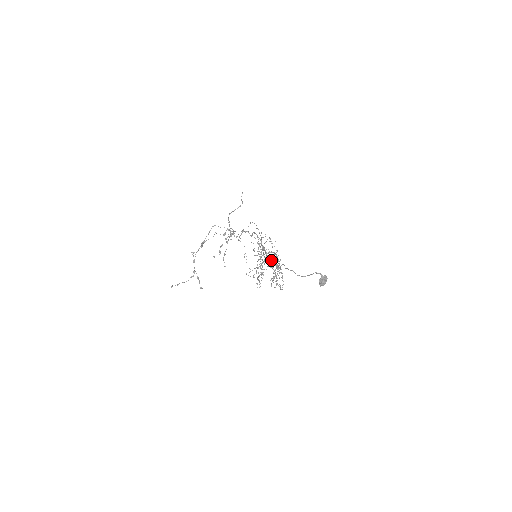
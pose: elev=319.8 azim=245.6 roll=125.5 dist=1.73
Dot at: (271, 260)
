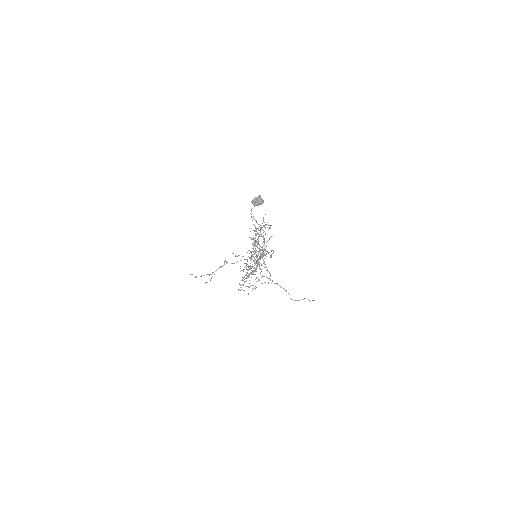
Dot at: (261, 254)
